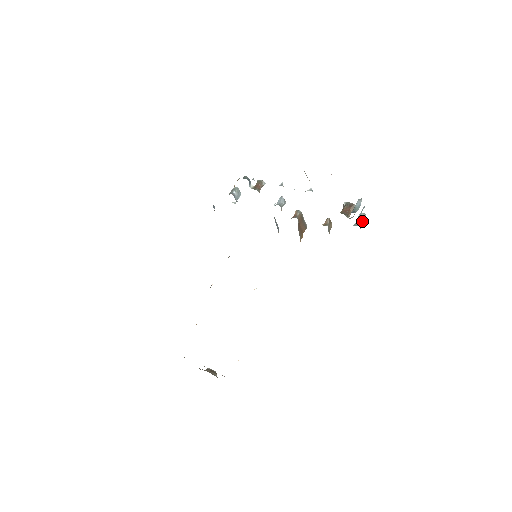
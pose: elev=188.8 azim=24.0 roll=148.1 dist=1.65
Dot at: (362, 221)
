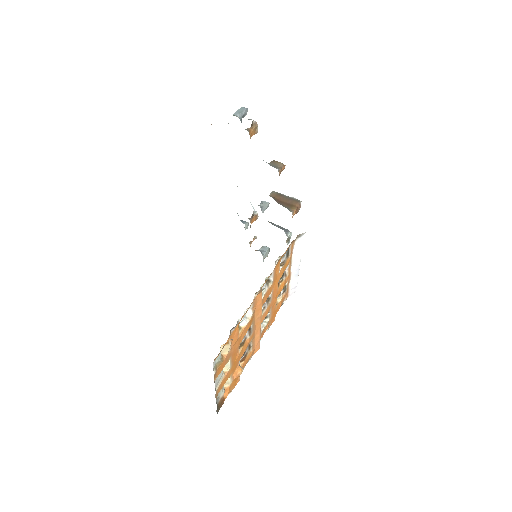
Dot at: occluded
